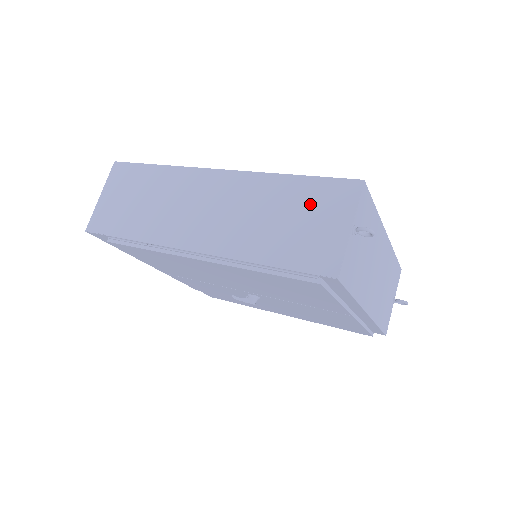
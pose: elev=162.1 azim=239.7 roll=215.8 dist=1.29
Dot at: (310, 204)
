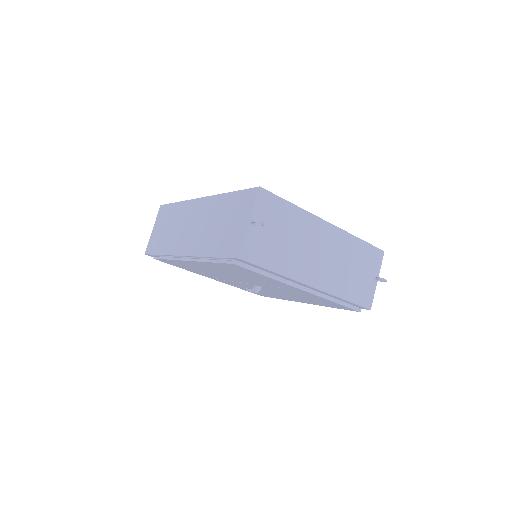
Dot at: (234, 210)
